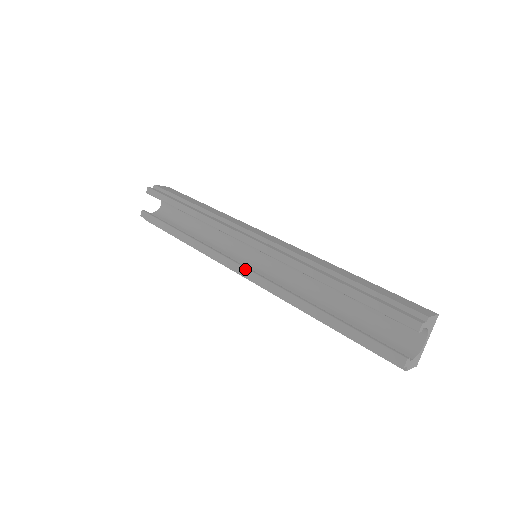
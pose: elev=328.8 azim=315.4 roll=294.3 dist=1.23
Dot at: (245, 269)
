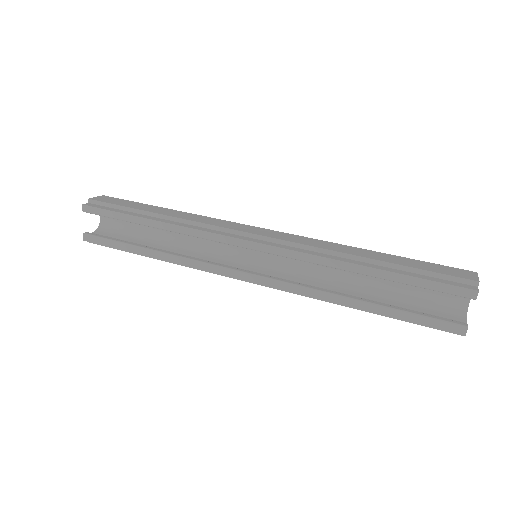
Dot at: (253, 276)
